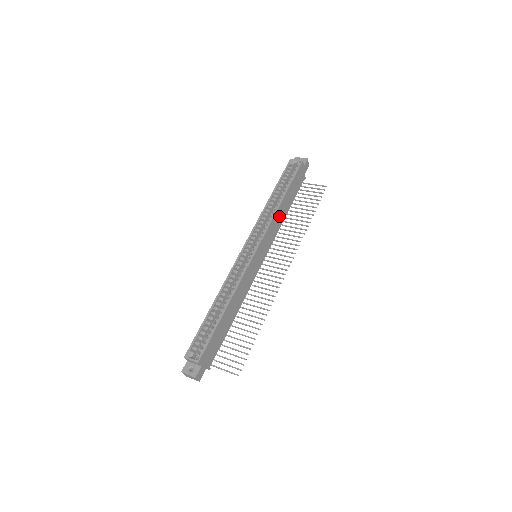
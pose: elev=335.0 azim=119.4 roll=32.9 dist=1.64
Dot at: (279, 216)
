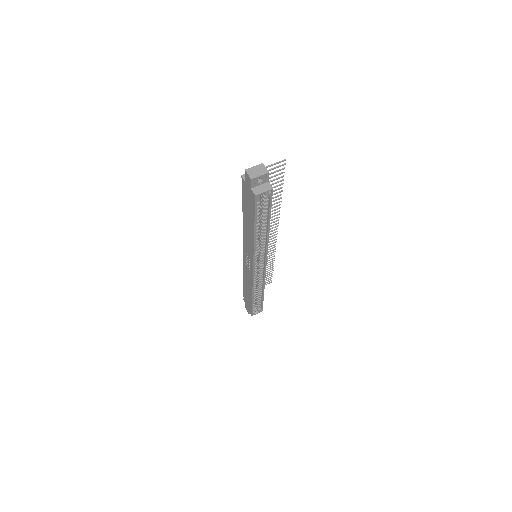
Dot at: occluded
